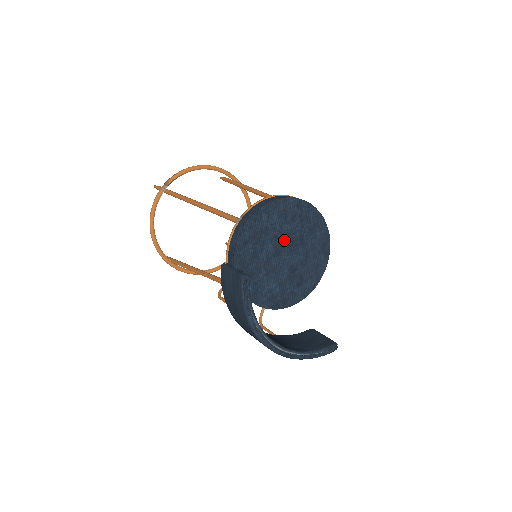
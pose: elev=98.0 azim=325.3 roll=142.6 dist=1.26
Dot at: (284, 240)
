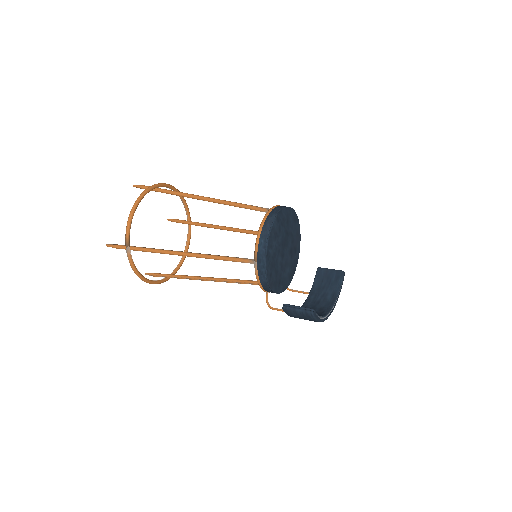
Dot at: (282, 246)
